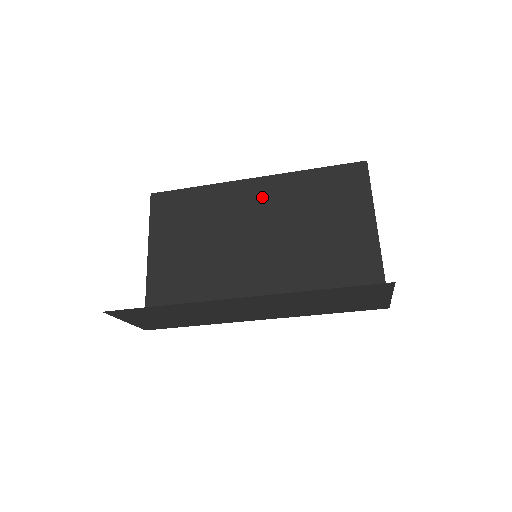
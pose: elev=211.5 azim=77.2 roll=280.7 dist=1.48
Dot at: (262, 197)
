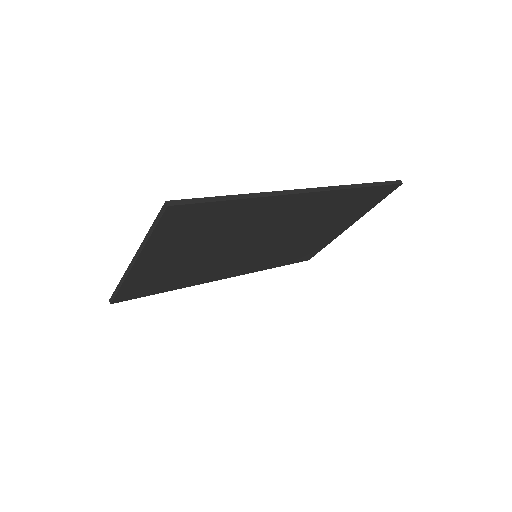
Dot at: (300, 209)
